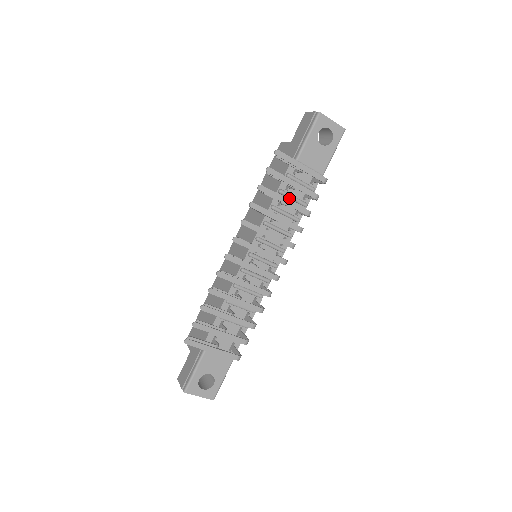
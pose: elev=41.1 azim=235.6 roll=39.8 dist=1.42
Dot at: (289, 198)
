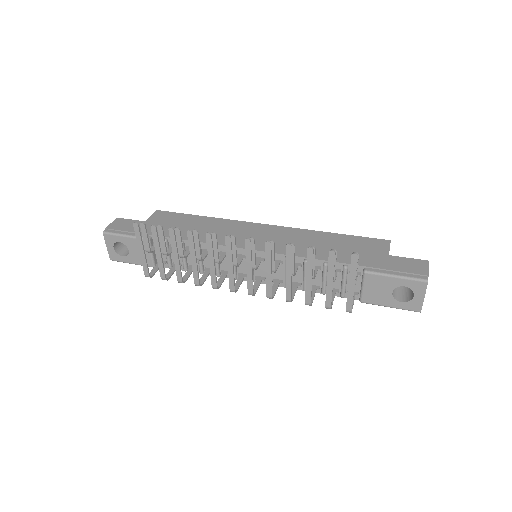
Dot at: (323, 275)
